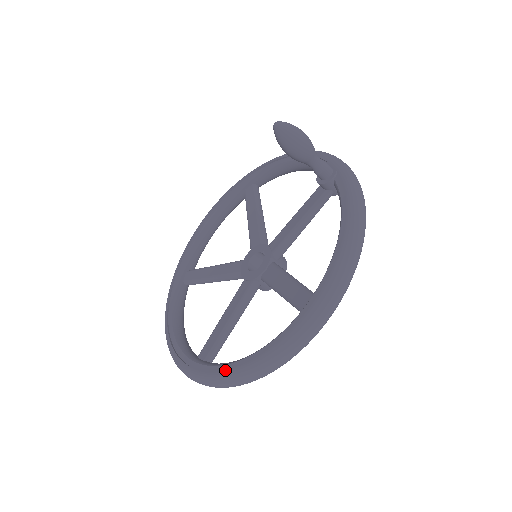
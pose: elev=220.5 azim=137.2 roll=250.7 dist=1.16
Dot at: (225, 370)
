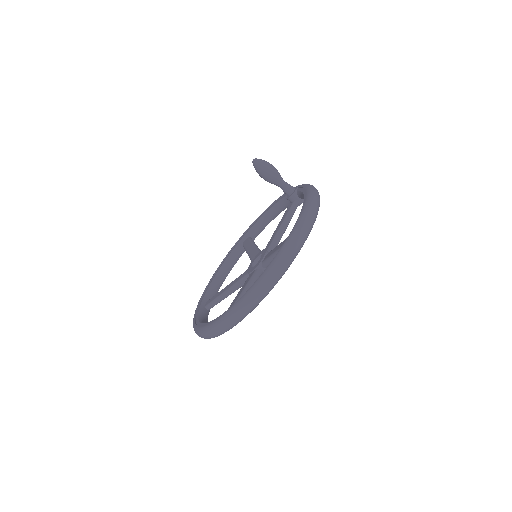
Dot at: (244, 294)
